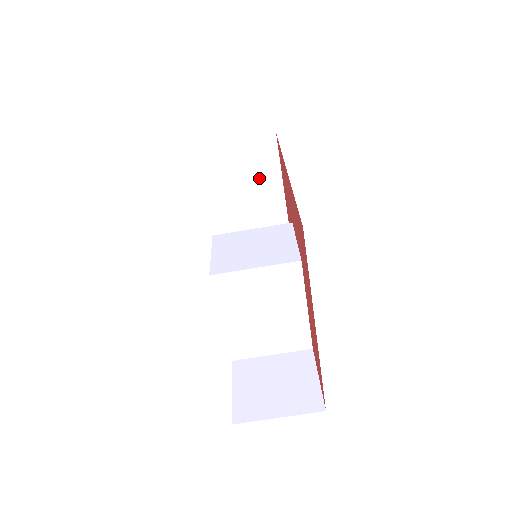
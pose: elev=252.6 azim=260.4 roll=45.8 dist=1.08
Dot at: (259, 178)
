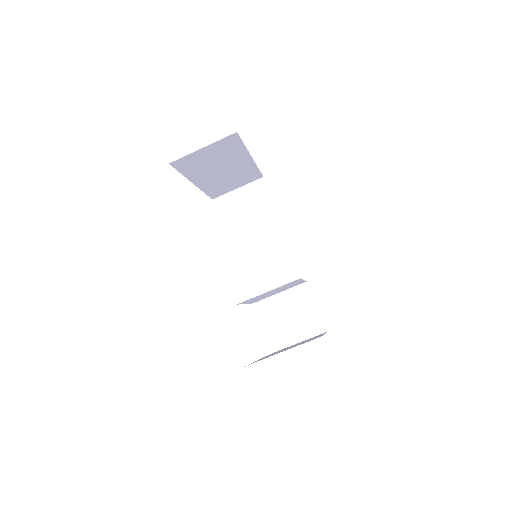
Dot at: (225, 157)
